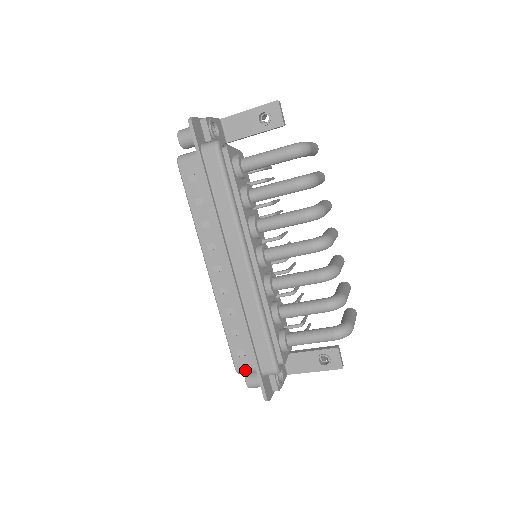
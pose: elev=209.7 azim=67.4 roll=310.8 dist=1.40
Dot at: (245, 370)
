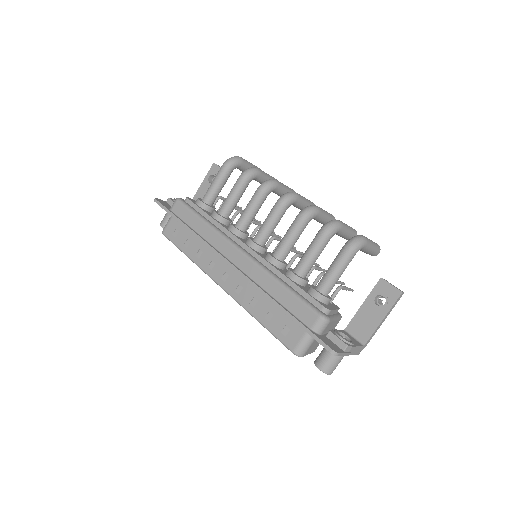
Dot at: (299, 344)
